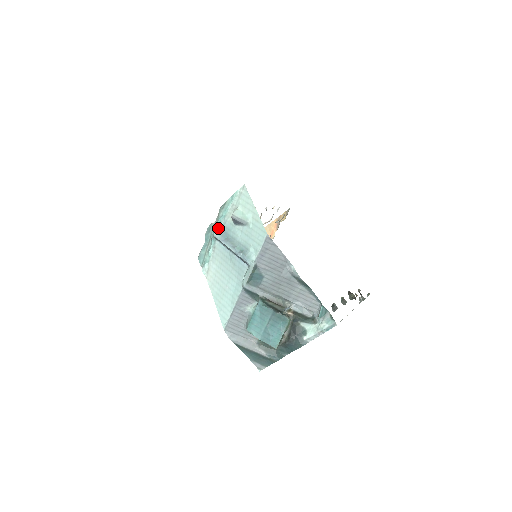
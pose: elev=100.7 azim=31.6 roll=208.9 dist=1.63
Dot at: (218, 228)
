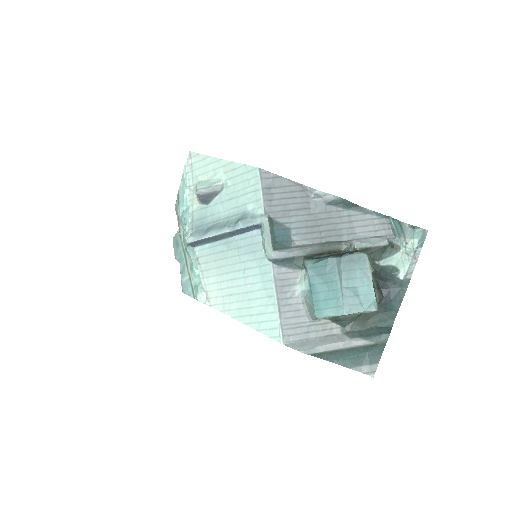
Dot at: (187, 231)
